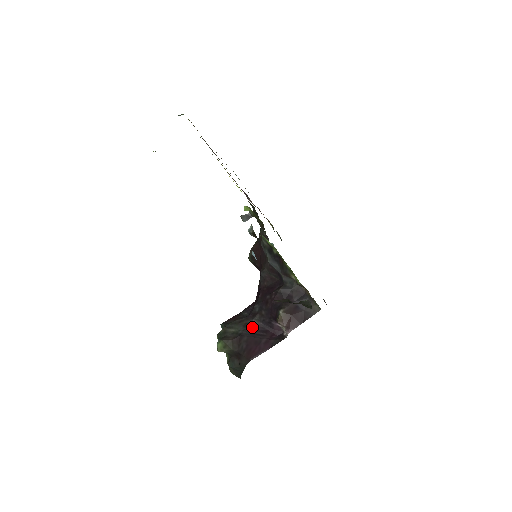
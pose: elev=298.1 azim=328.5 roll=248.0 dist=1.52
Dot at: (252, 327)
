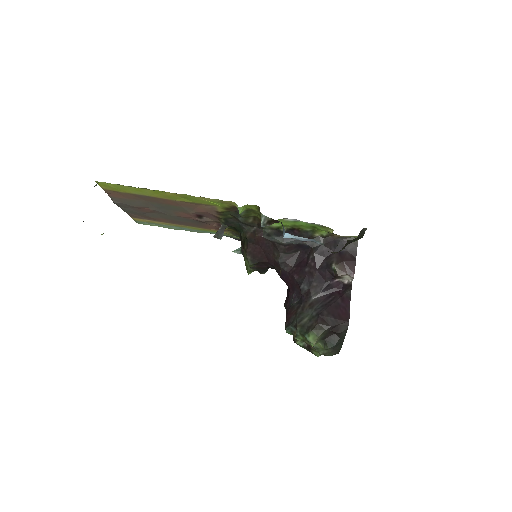
Dot at: (318, 302)
